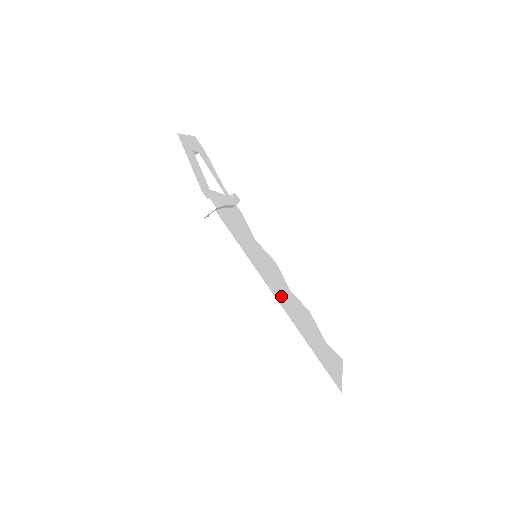
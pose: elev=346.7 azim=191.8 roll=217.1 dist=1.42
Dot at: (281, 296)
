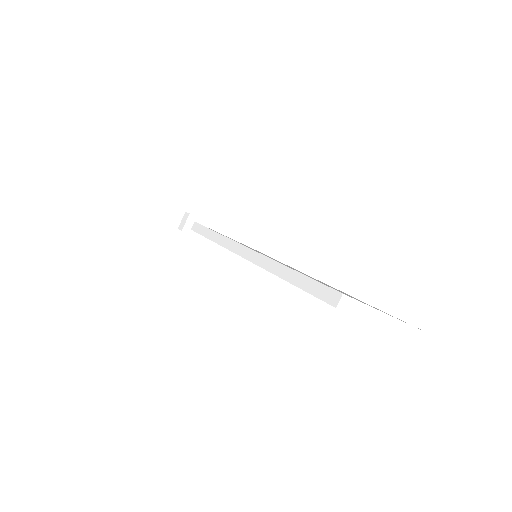
Dot at: occluded
